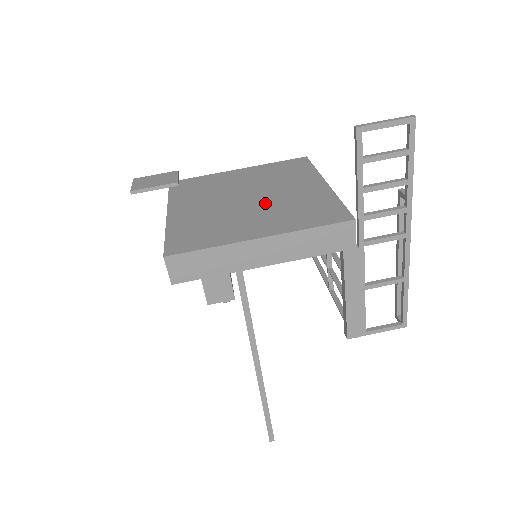
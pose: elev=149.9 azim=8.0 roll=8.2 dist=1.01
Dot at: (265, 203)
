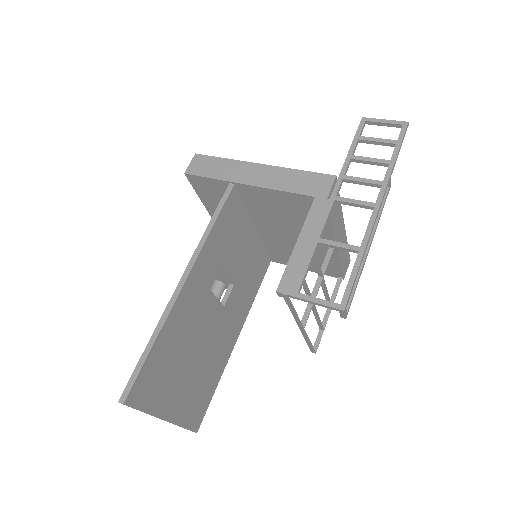
Dot at: occluded
